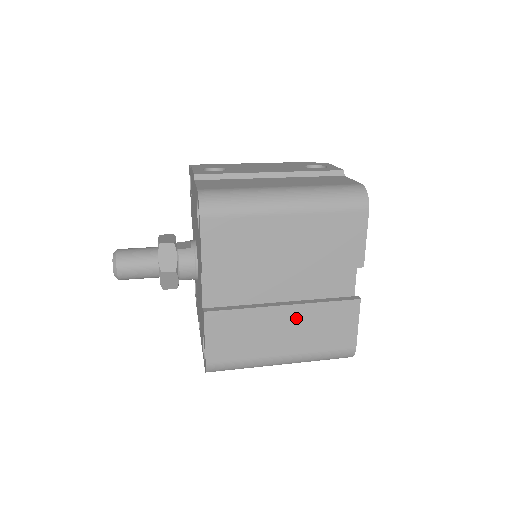
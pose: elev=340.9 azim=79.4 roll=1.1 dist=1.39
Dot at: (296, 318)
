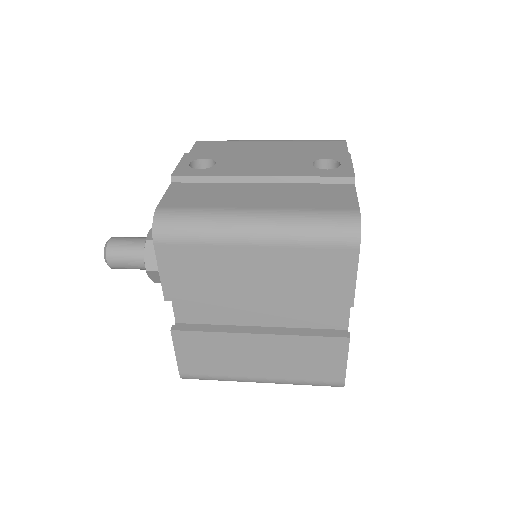
Dot at: (272, 347)
